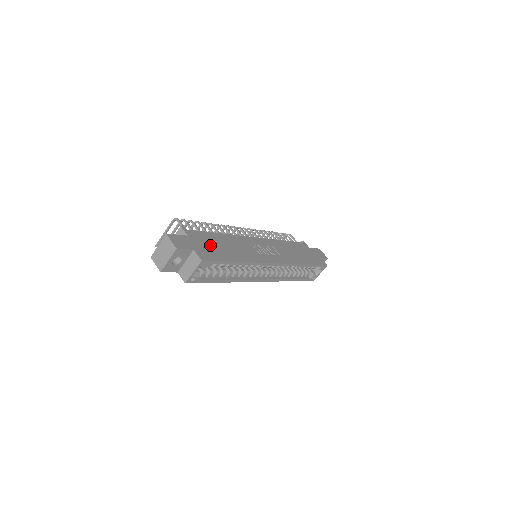
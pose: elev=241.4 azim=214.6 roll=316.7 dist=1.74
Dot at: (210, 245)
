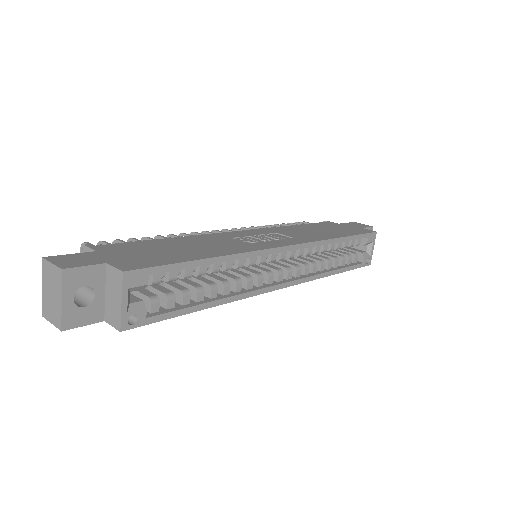
Dot at: (147, 252)
